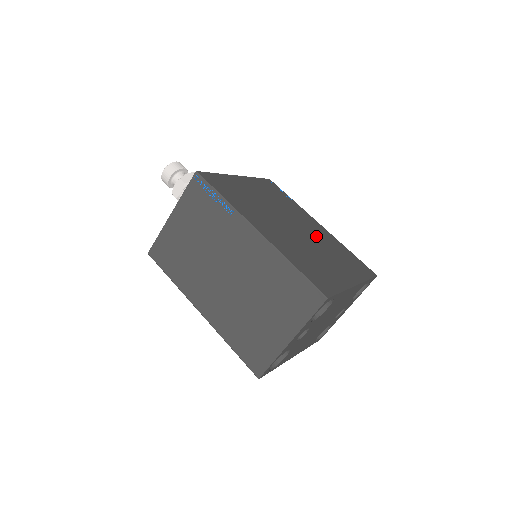
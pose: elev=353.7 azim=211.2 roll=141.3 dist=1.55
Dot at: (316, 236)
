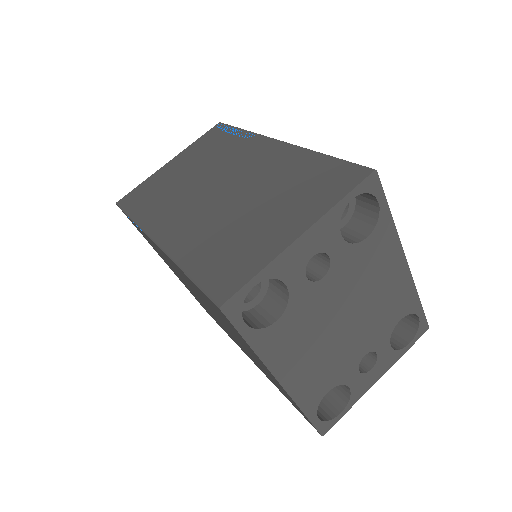
Dot at: occluded
